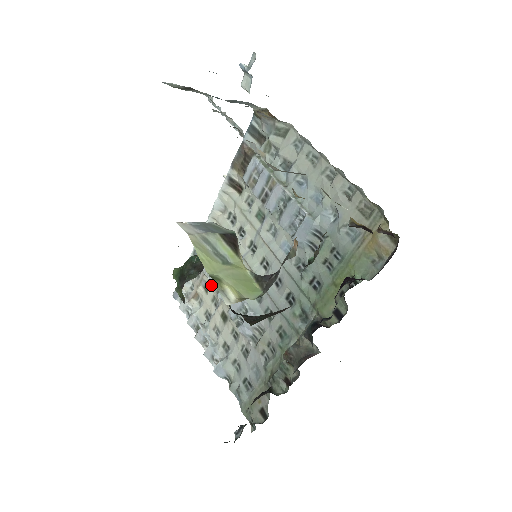
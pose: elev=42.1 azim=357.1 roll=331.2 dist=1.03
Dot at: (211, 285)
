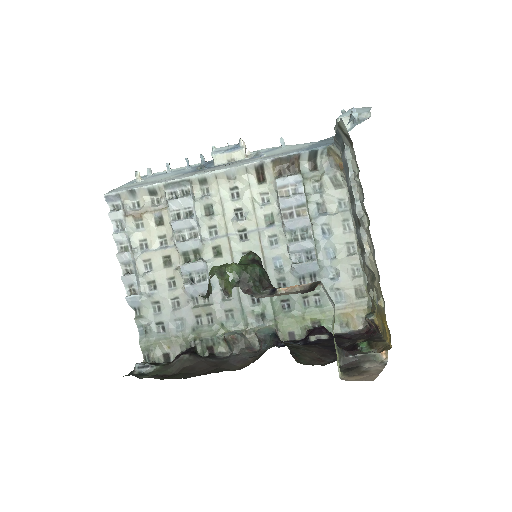
Dot at: (174, 229)
